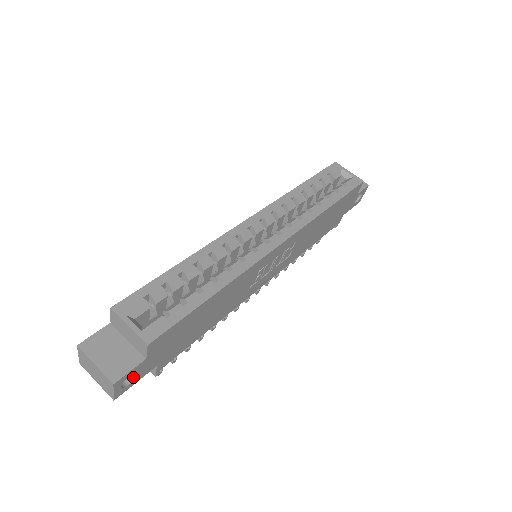
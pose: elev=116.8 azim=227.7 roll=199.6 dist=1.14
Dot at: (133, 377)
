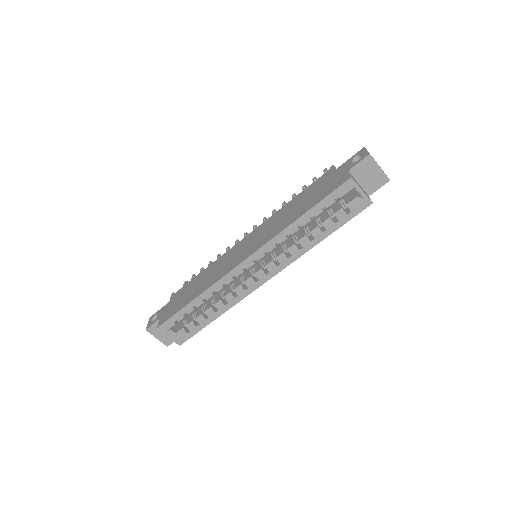
Dot at: occluded
